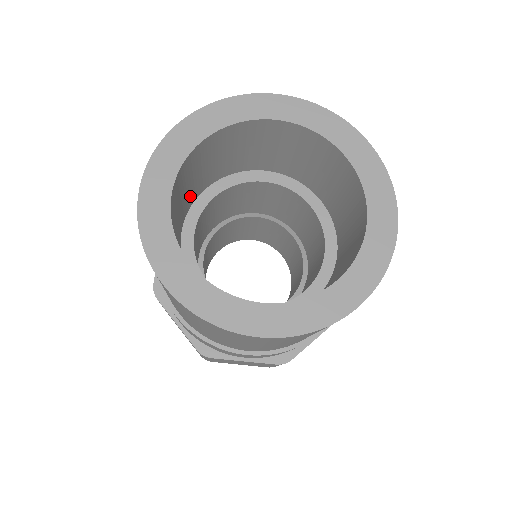
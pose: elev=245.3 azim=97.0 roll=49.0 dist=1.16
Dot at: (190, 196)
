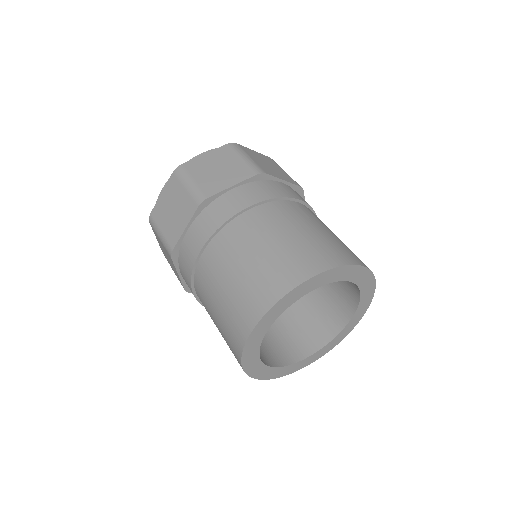
Dot at: occluded
